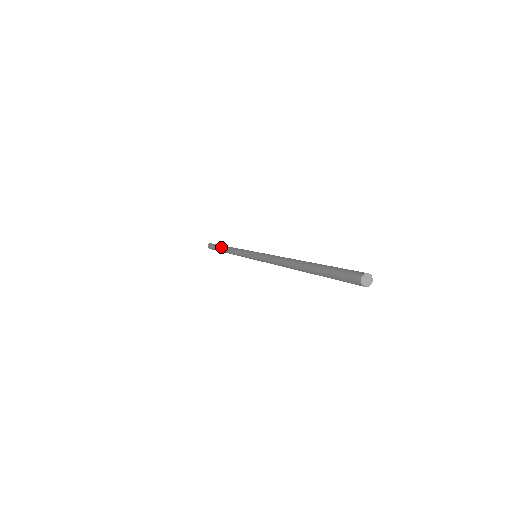
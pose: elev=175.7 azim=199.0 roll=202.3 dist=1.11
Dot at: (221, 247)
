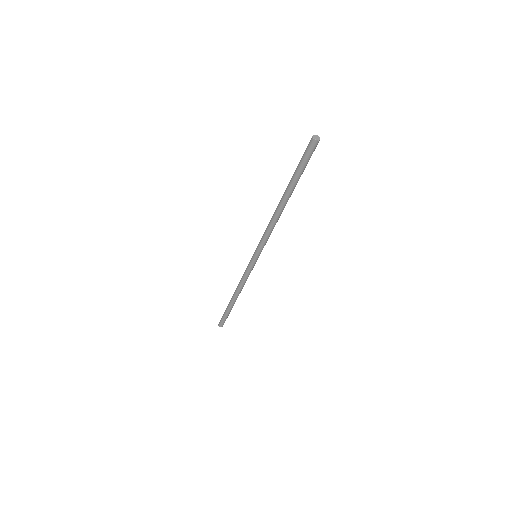
Dot at: (230, 301)
